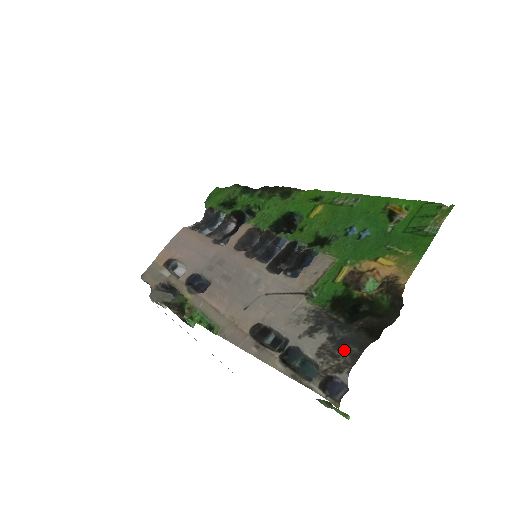
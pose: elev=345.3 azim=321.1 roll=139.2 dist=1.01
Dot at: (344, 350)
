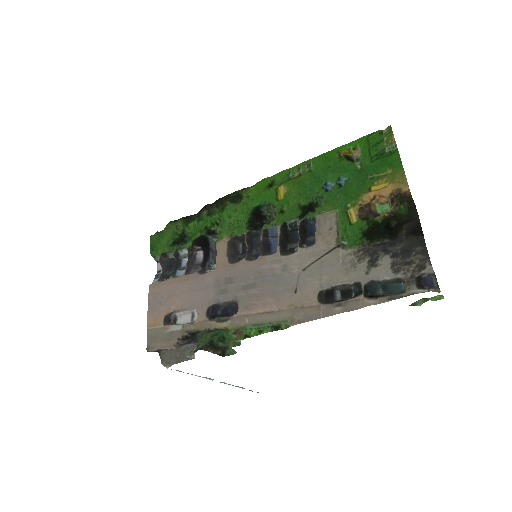
Dot at: (412, 254)
